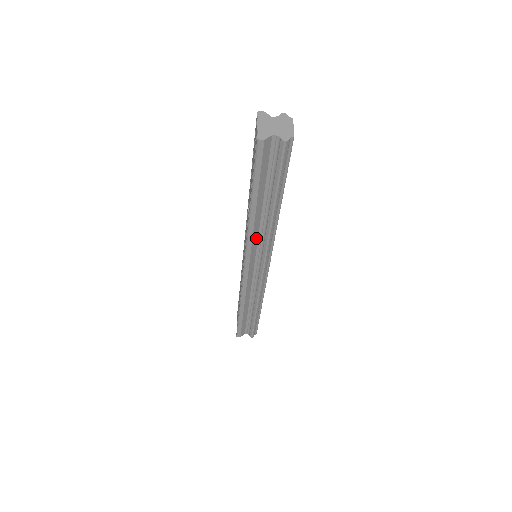
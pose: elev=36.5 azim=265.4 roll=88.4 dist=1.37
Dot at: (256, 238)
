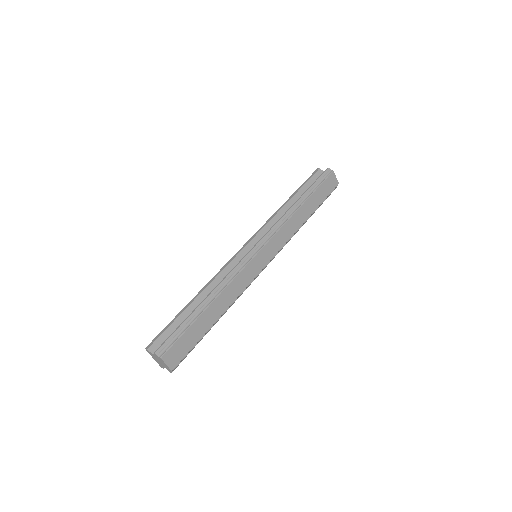
Dot at: occluded
